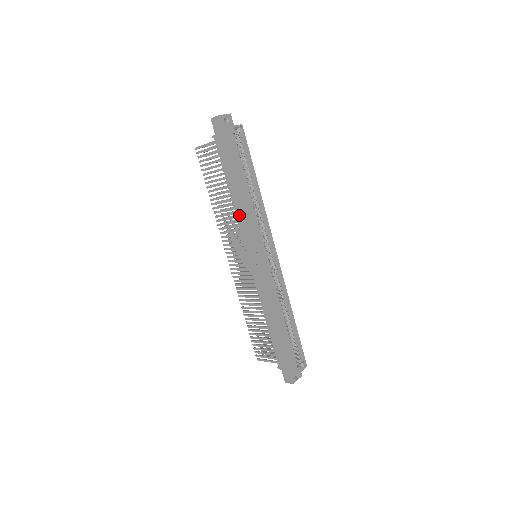
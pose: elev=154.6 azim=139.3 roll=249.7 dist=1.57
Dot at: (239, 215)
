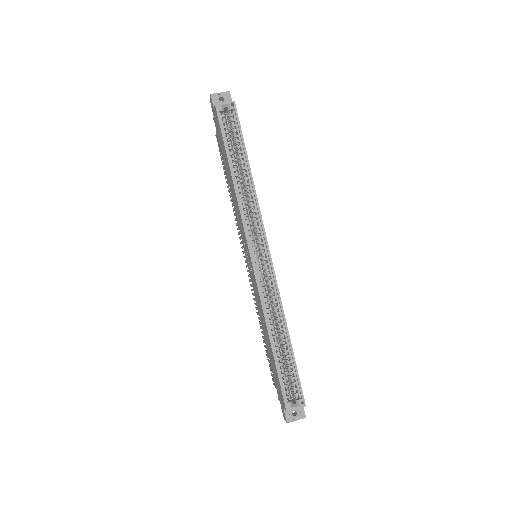
Dot at: (235, 206)
